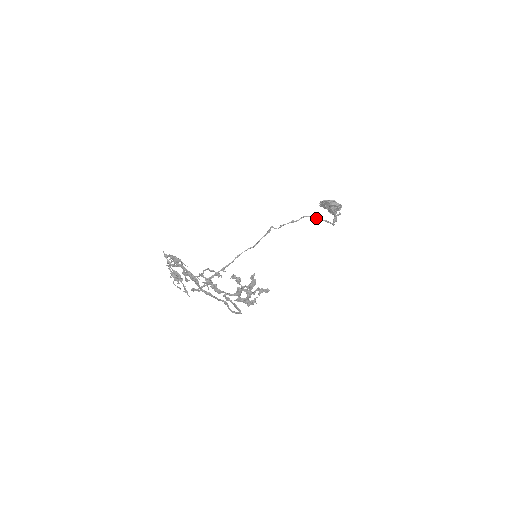
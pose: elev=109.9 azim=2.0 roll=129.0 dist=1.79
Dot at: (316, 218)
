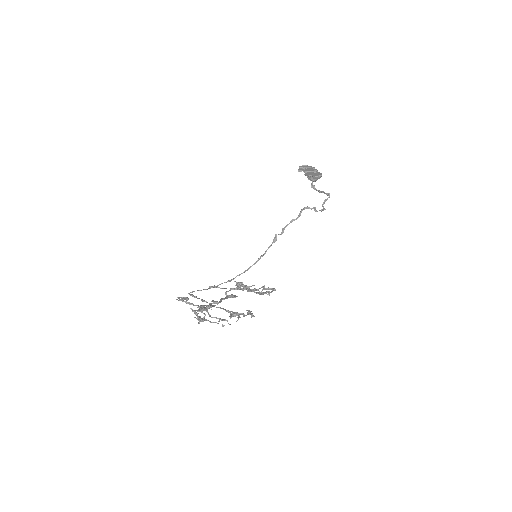
Dot at: (311, 209)
